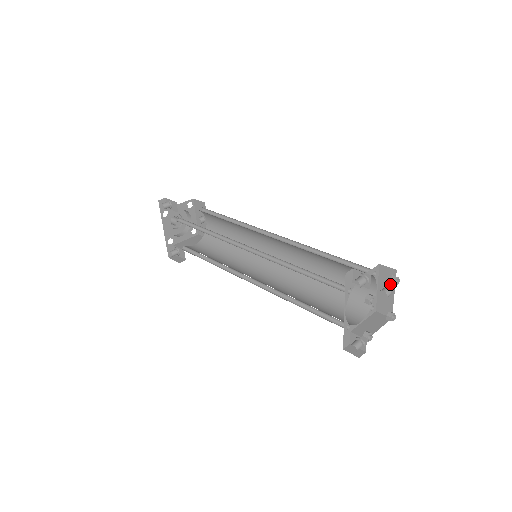
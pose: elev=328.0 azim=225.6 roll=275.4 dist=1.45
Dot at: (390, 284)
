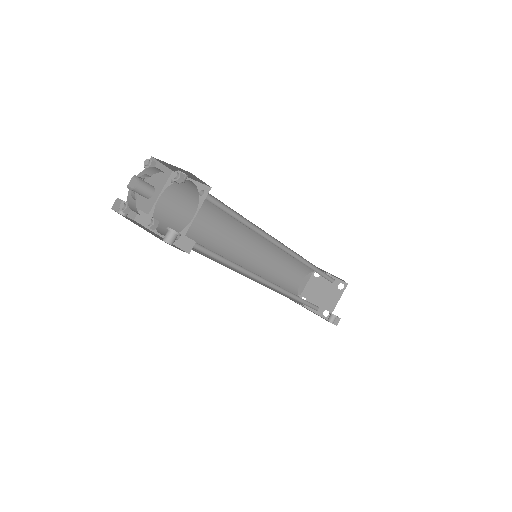
Dot at: (336, 277)
